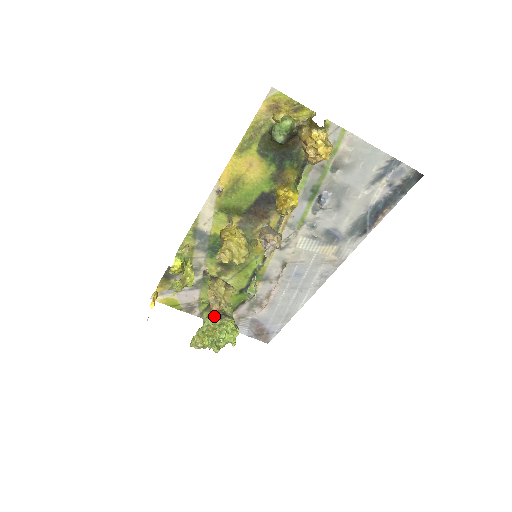
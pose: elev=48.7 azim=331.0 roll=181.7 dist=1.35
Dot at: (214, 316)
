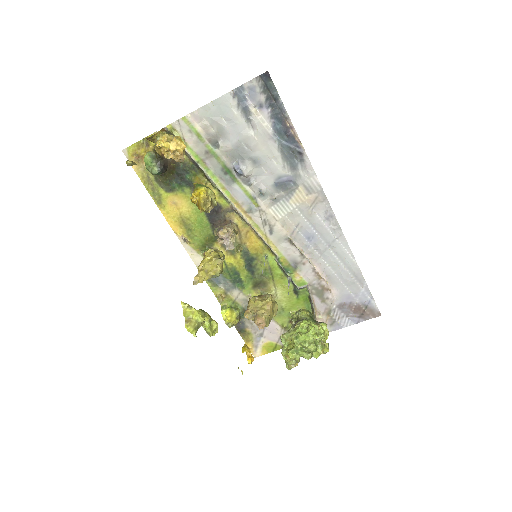
Dot at: (288, 330)
